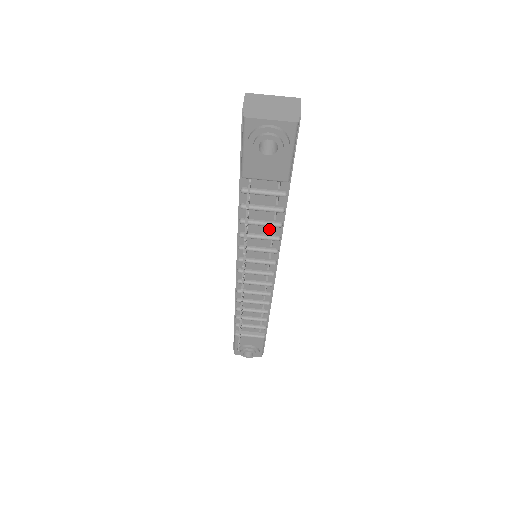
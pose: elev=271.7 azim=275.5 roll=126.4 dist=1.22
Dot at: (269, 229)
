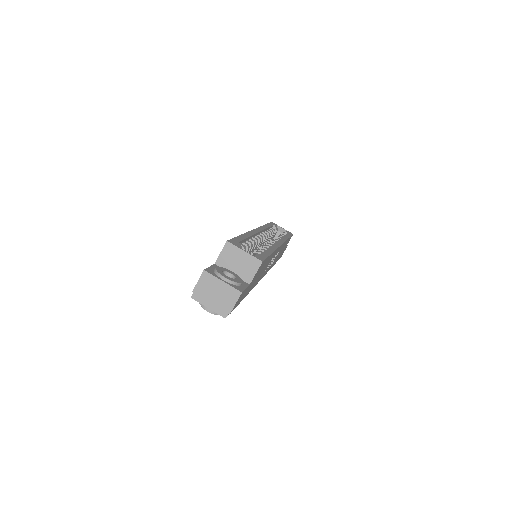
Dot at: occluded
